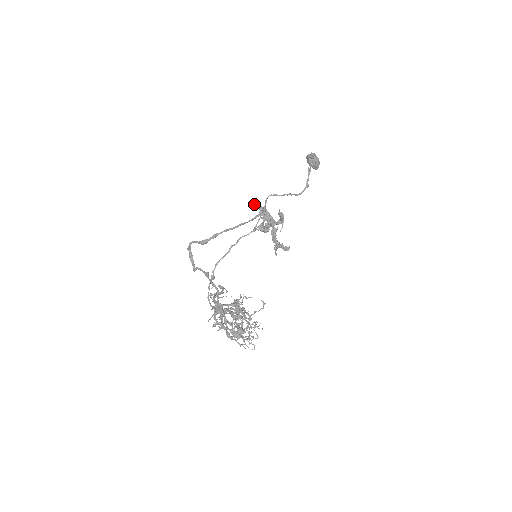
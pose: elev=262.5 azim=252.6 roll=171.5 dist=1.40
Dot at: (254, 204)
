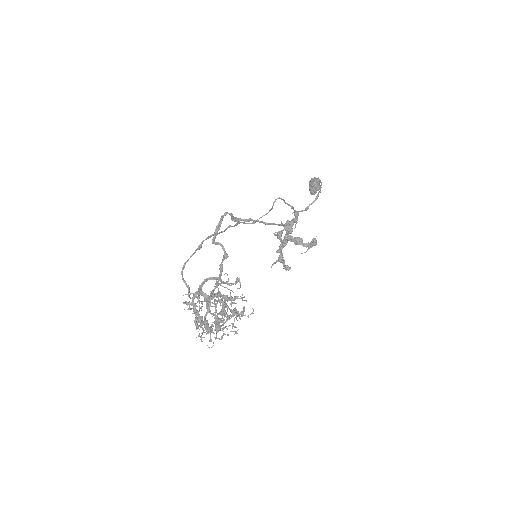
Dot at: (295, 213)
